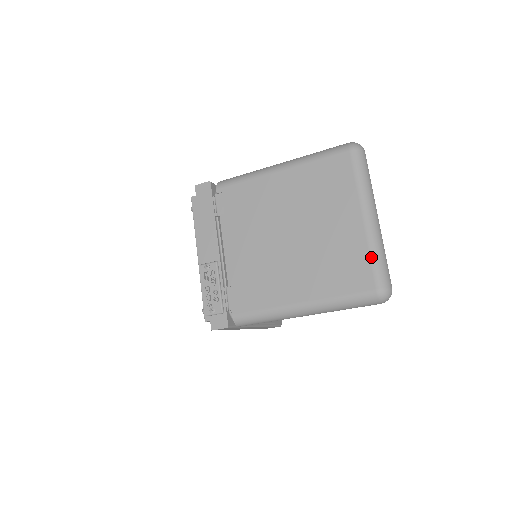
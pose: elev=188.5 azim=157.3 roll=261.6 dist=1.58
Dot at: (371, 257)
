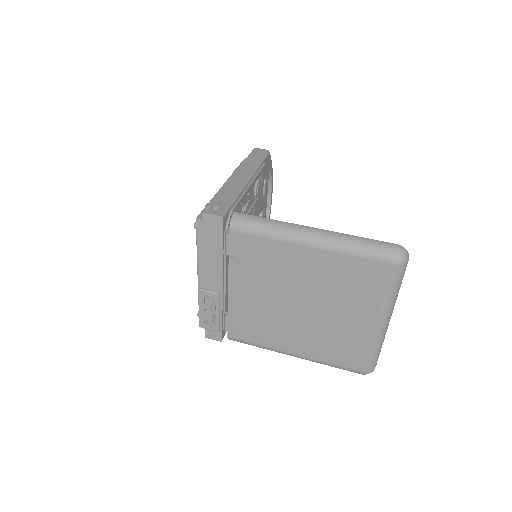
Dot at: (369, 352)
